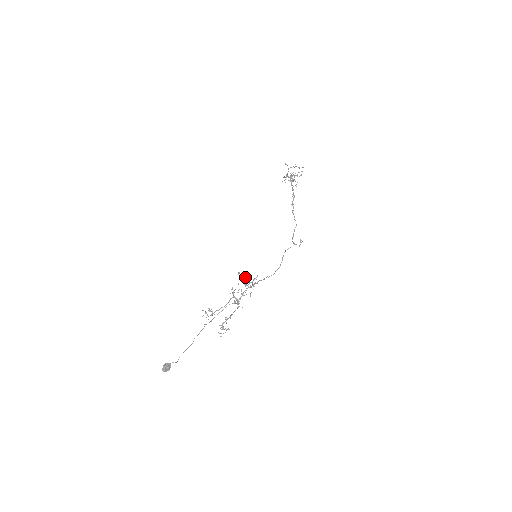
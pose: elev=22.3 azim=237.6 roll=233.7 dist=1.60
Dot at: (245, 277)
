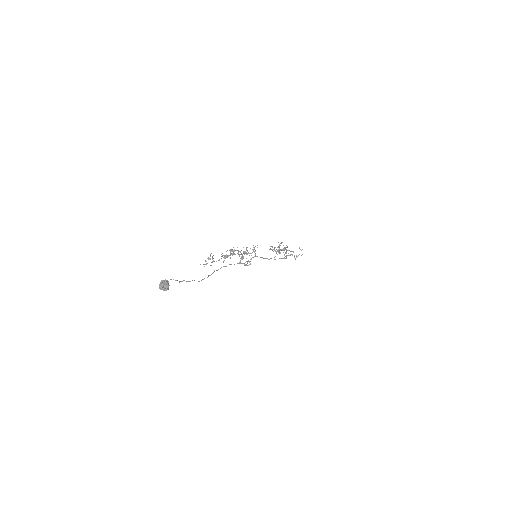
Dot at: (245, 251)
